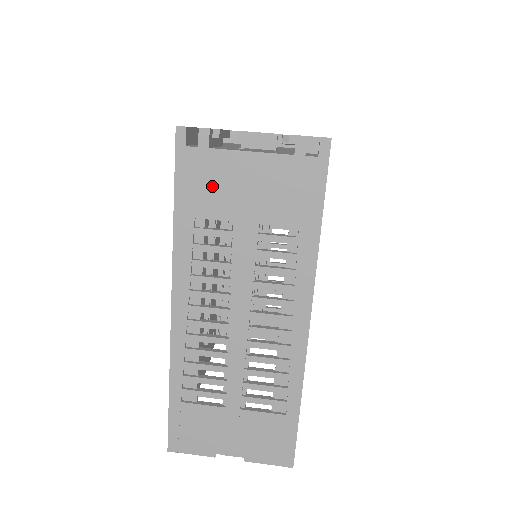
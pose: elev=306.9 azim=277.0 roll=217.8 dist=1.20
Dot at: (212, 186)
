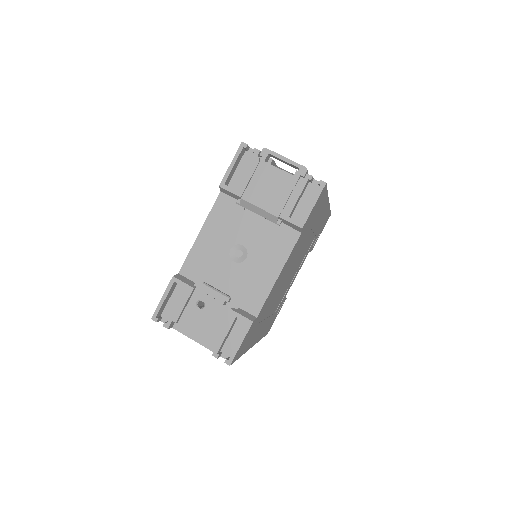
Dot at: occluded
